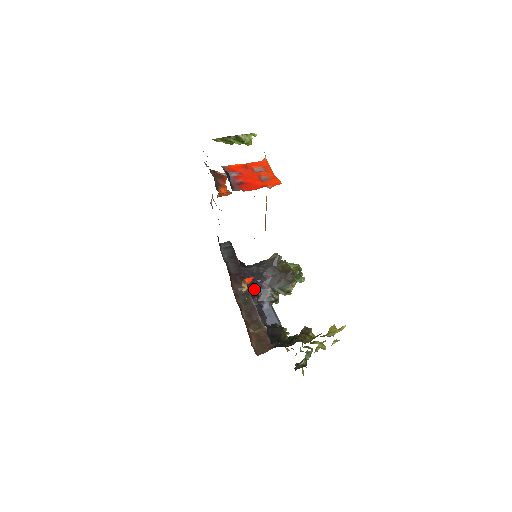
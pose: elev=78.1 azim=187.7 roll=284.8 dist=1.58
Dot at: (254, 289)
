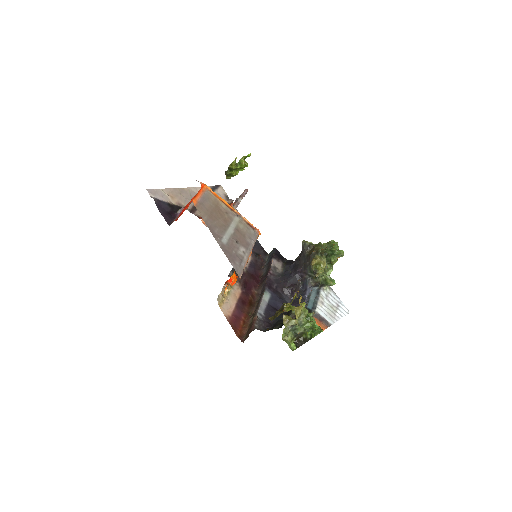
Dot at: (289, 282)
